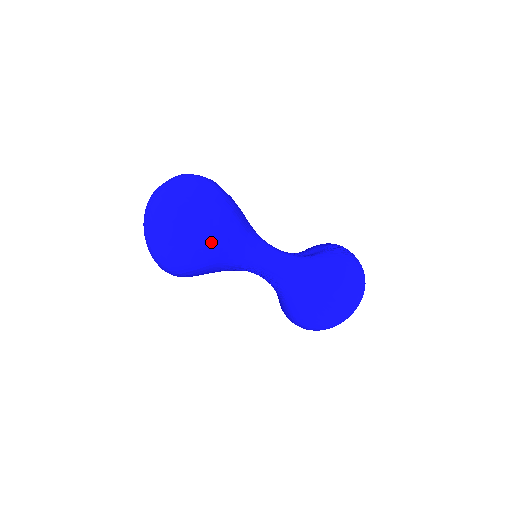
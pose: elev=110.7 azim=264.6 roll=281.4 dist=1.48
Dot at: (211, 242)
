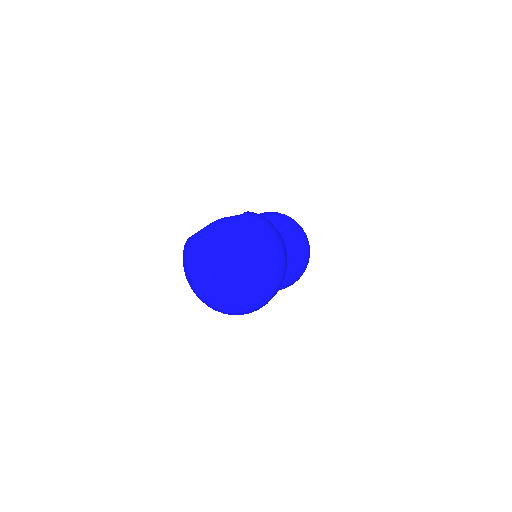
Dot at: occluded
